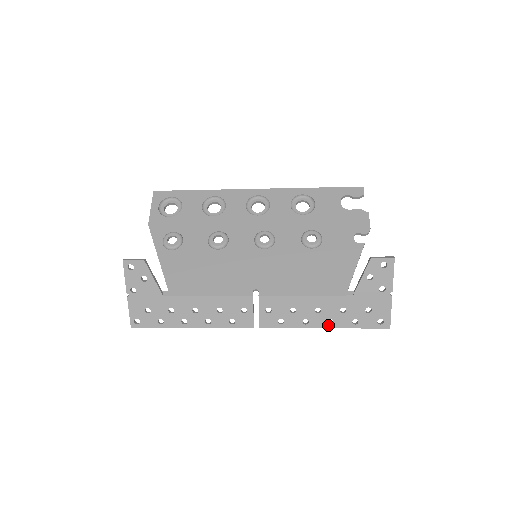
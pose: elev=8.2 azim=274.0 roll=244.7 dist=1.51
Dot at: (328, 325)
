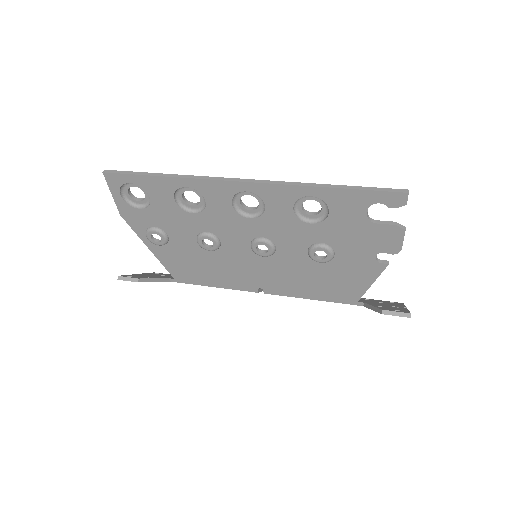
Dot at: occluded
